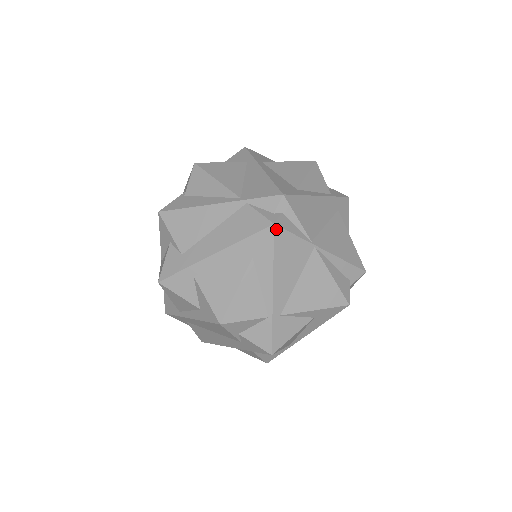
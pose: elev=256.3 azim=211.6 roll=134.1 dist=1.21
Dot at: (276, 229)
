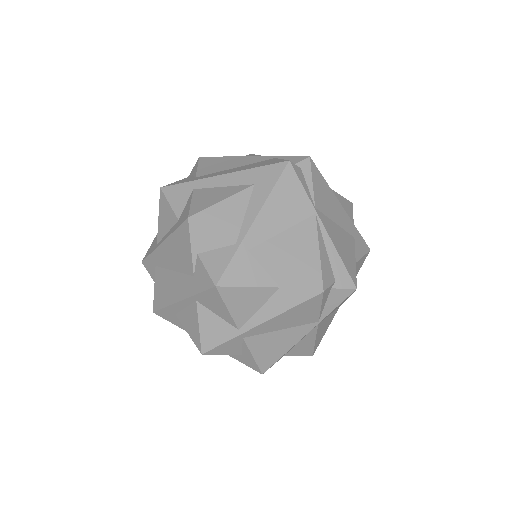
Dot at: (289, 166)
